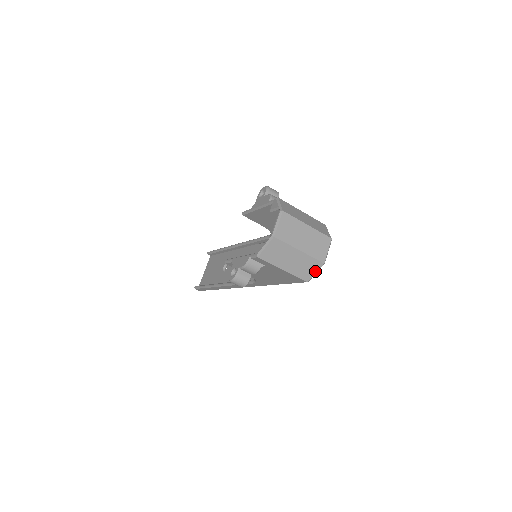
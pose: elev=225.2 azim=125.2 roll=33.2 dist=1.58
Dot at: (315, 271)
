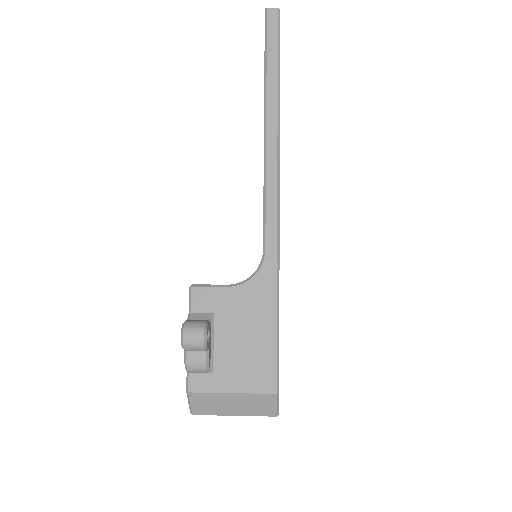
Dot at: occluded
